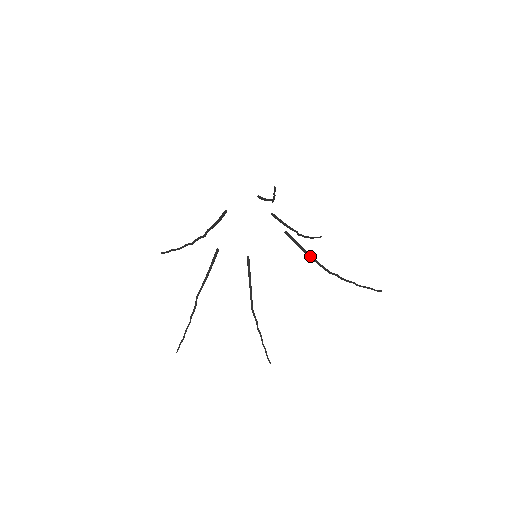
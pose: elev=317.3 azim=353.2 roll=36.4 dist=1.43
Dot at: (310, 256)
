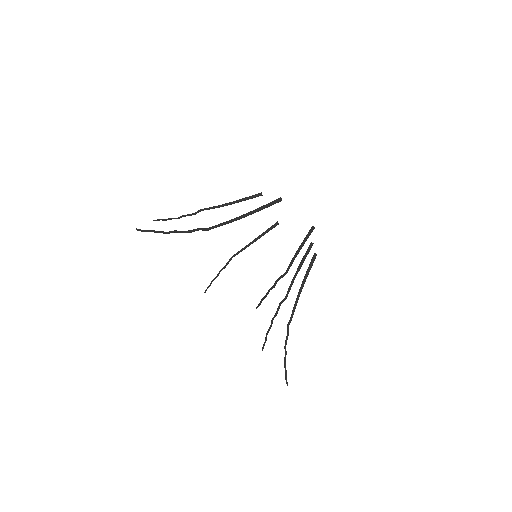
Dot at: (298, 296)
